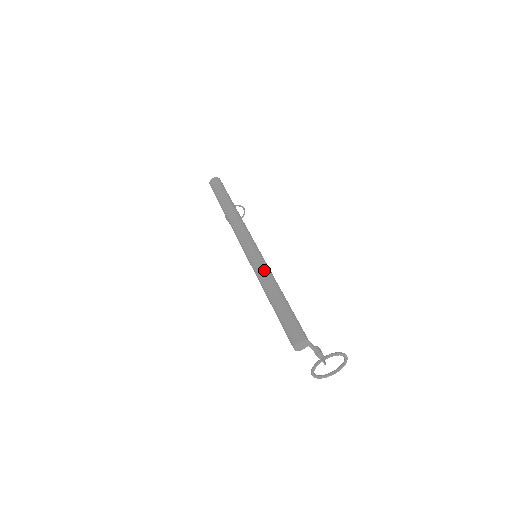
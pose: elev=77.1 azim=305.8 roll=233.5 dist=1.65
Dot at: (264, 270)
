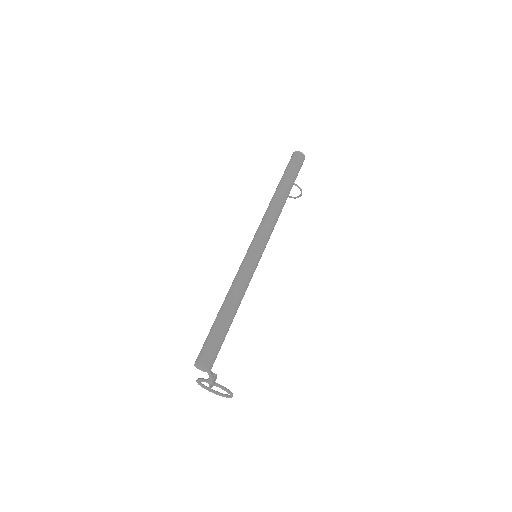
Dot at: (244, 280)
